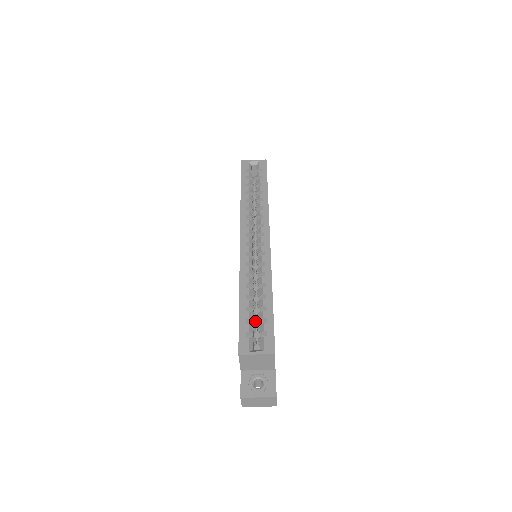
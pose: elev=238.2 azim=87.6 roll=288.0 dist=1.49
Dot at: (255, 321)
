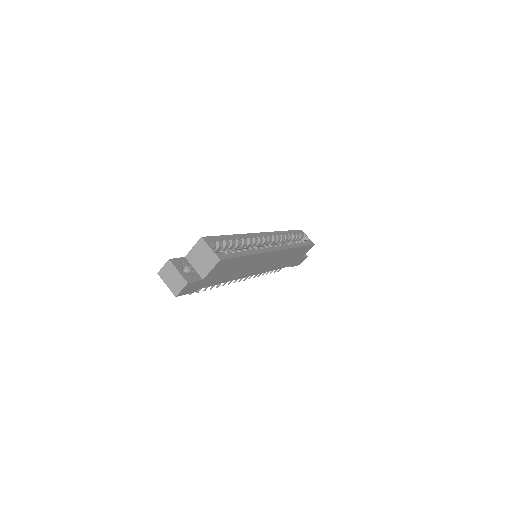
Dot at: occluded
